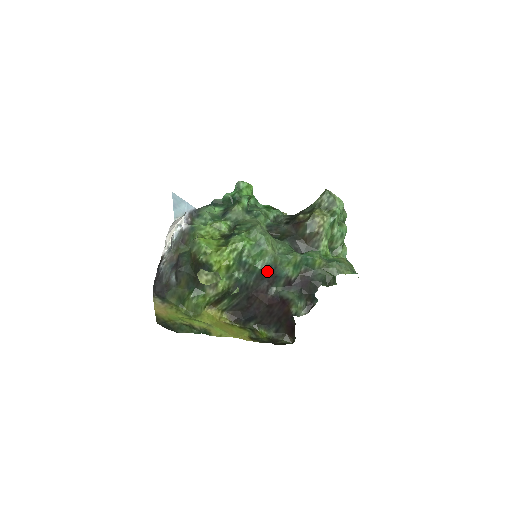
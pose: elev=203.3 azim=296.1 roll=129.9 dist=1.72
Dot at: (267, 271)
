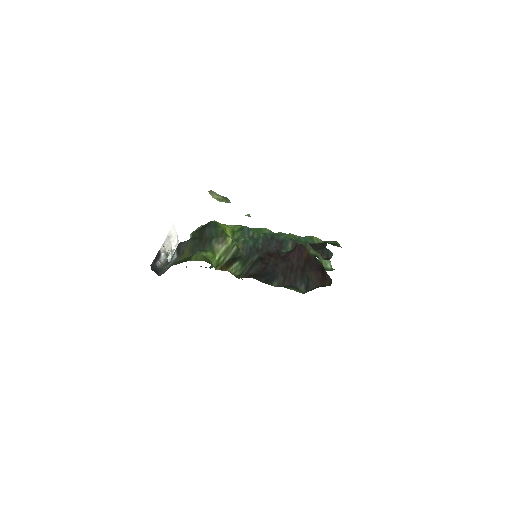
Dot at: (271, 237)
